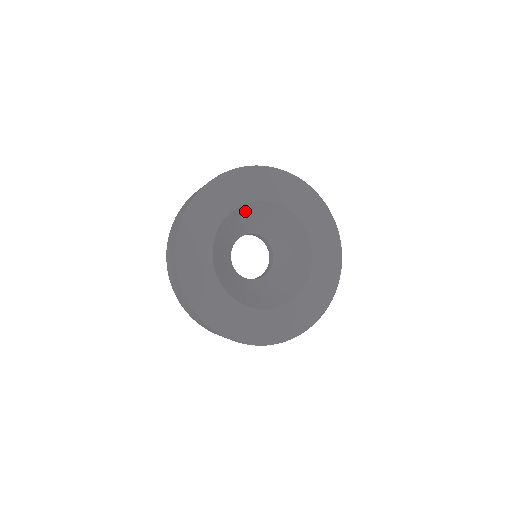
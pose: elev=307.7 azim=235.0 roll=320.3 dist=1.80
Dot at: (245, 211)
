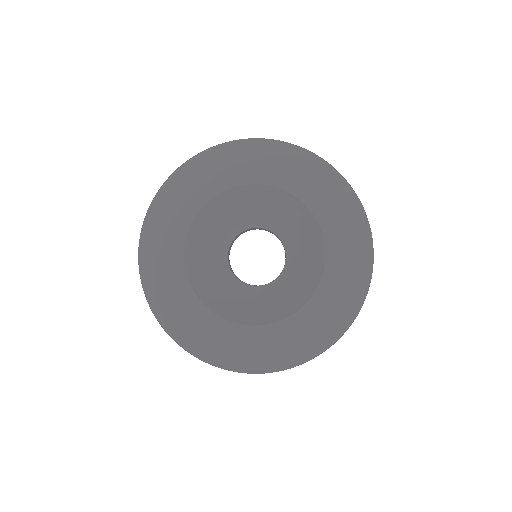
Dot at: (246, 195)
